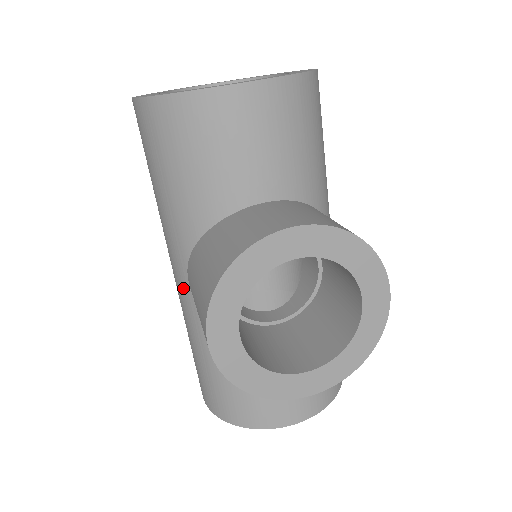
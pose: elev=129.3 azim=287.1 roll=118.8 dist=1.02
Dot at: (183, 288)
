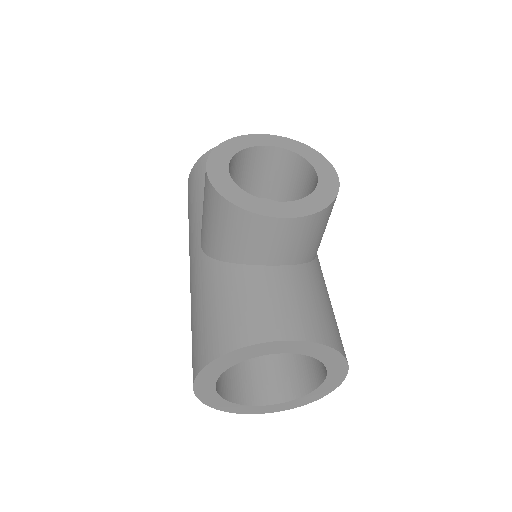
Dot at: (195, 256)
